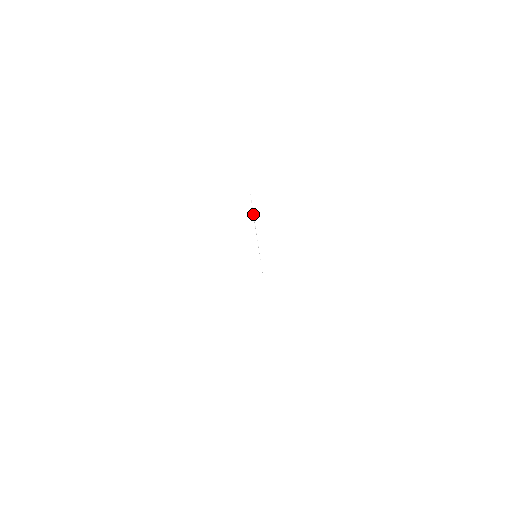
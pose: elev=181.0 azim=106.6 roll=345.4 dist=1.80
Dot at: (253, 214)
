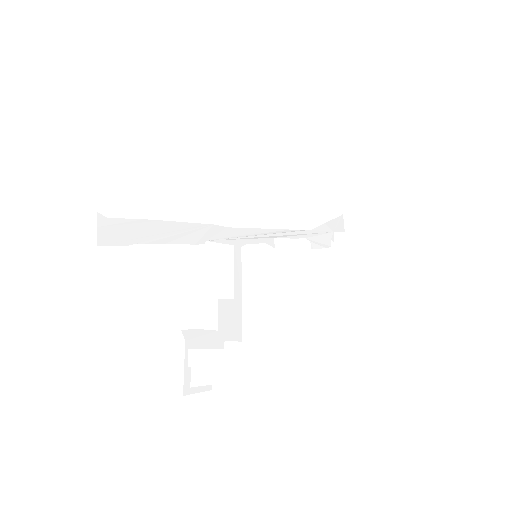
Dot at: (290, 232)
